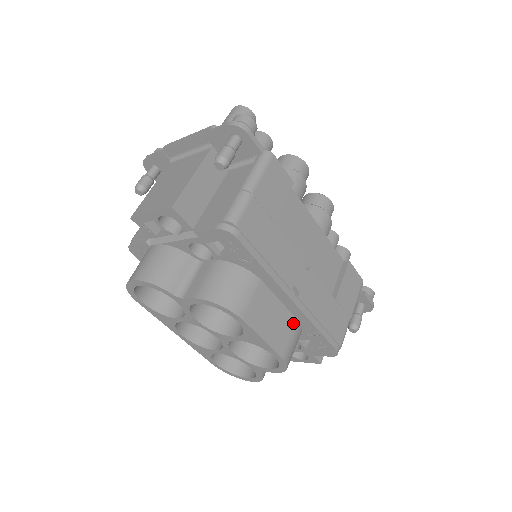
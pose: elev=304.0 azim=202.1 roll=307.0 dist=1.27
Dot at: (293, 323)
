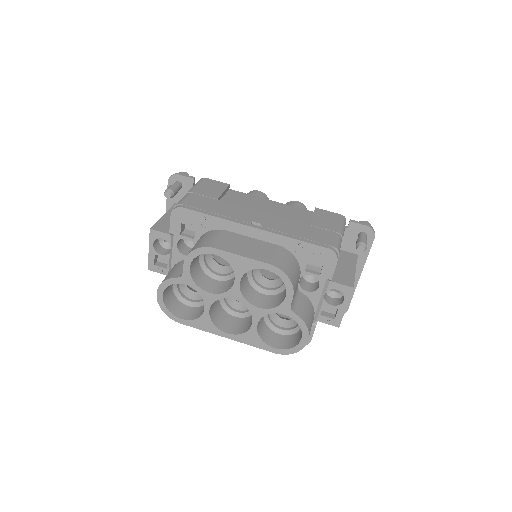
Dot at: (273, 247)
